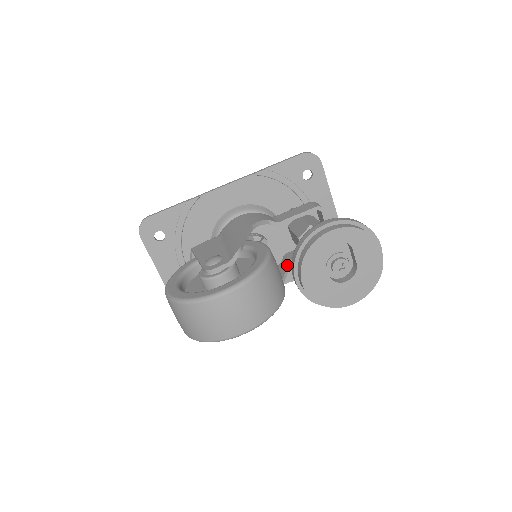
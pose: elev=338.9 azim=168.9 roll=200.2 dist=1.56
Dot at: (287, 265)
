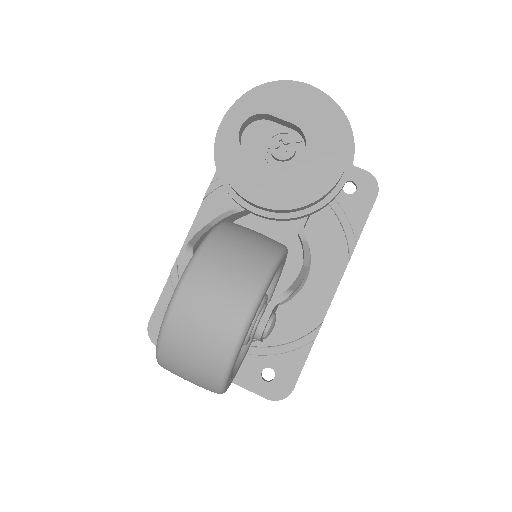
Dot at: occluded
